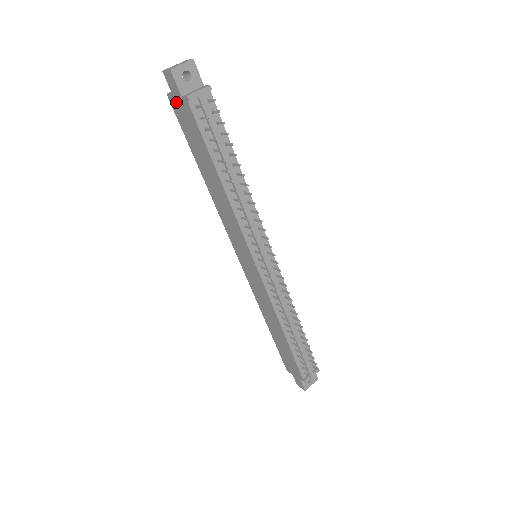
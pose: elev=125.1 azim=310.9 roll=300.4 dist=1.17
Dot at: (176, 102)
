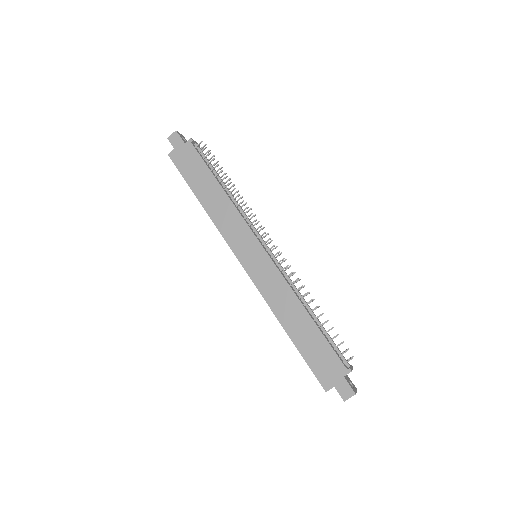
Dot at: (178, 153)
